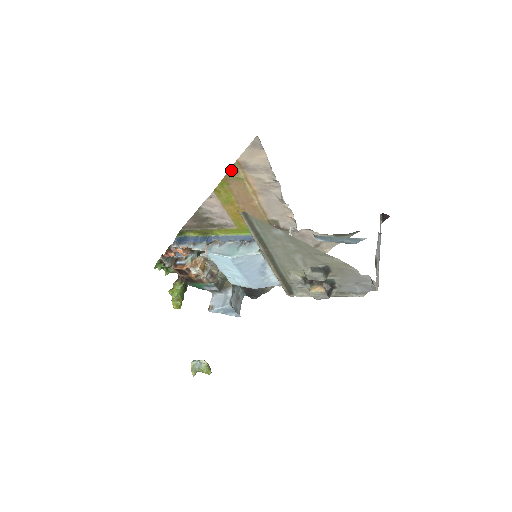
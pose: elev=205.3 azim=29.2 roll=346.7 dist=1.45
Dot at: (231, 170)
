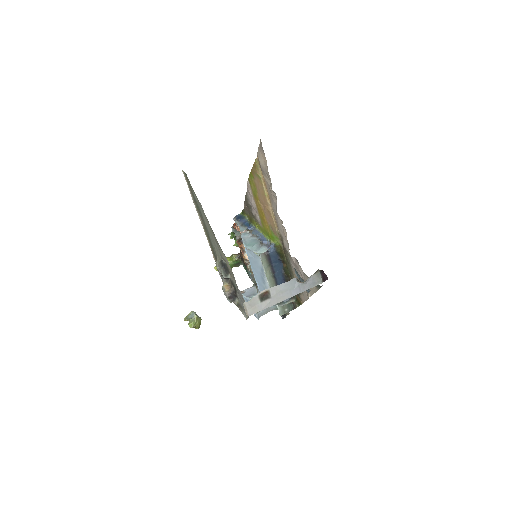
Dot at: (254, 165)
